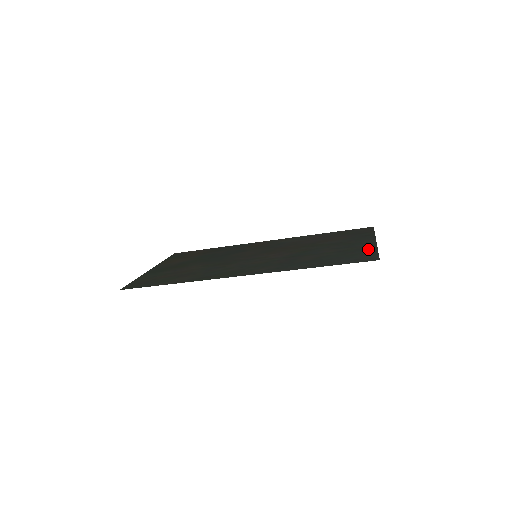
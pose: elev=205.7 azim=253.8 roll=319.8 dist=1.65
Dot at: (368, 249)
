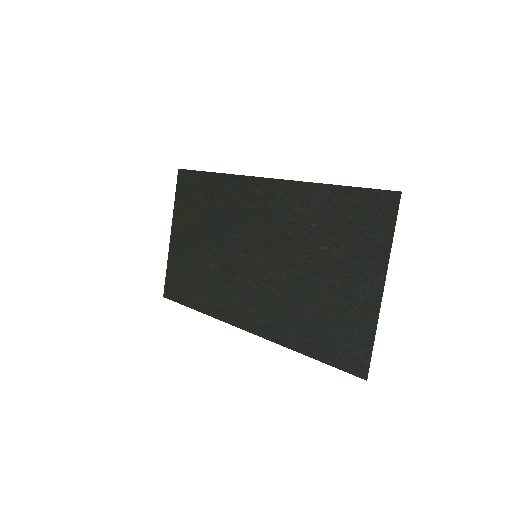
Dot at: (365, 326)
